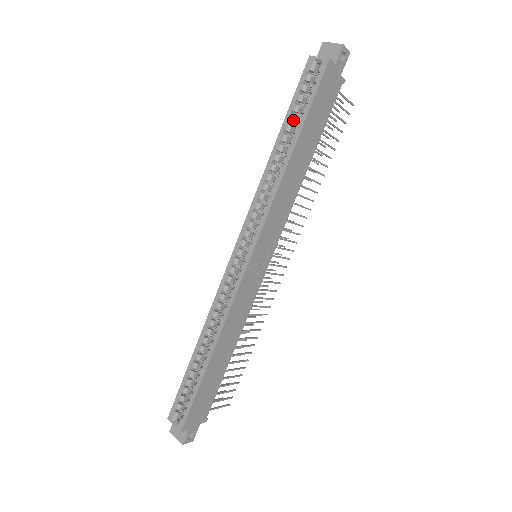
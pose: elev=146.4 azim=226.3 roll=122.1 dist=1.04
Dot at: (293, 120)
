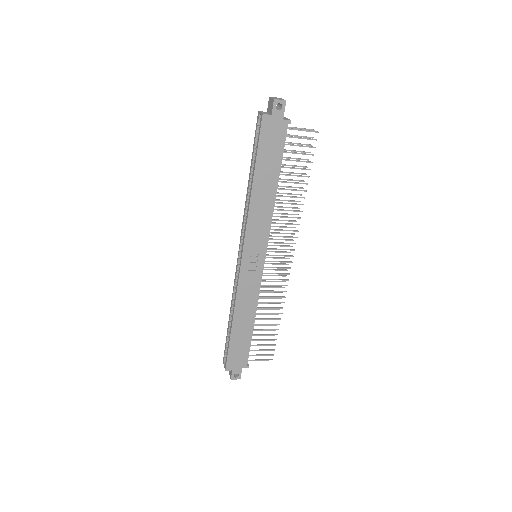
Dot at: (254, 160)
